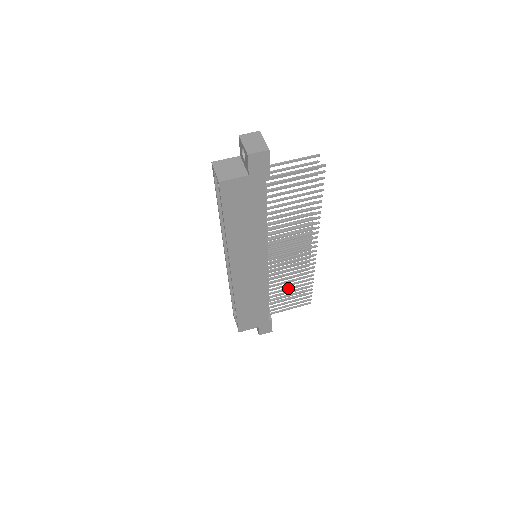
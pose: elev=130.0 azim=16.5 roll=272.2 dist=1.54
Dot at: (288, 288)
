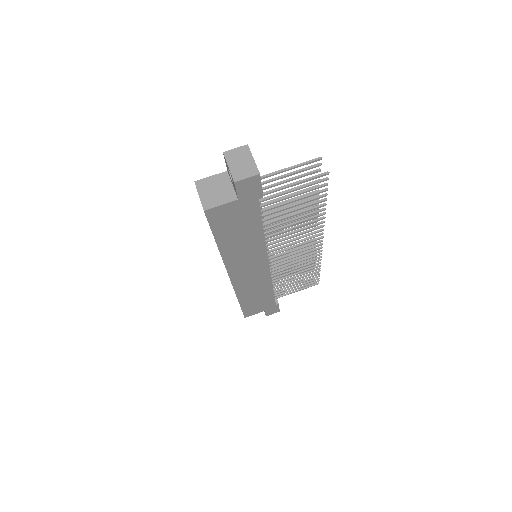
Dot at: (293, 277)
